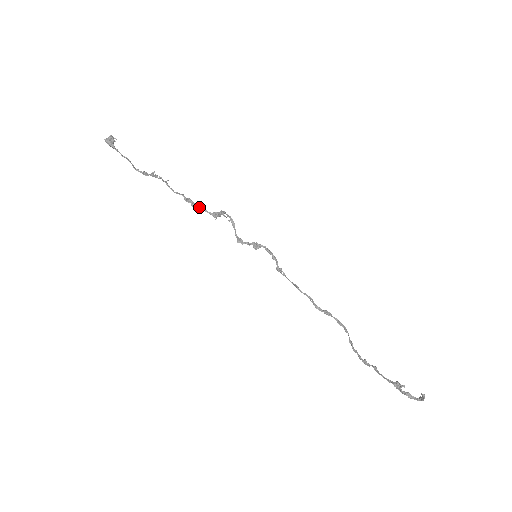
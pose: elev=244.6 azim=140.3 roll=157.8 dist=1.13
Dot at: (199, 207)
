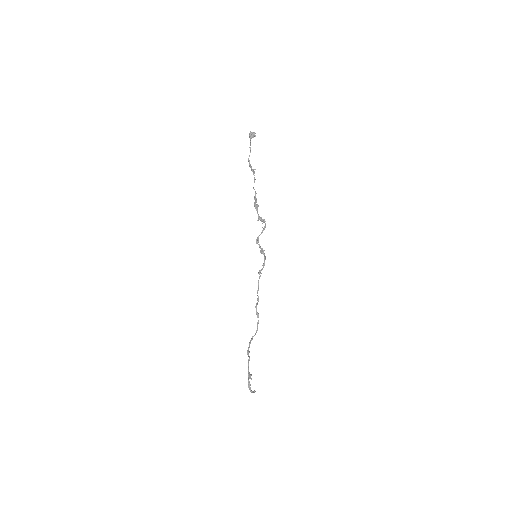
Dot at: (257, 207)
